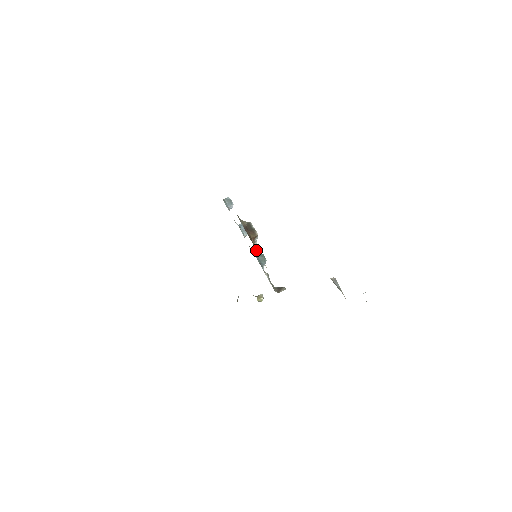
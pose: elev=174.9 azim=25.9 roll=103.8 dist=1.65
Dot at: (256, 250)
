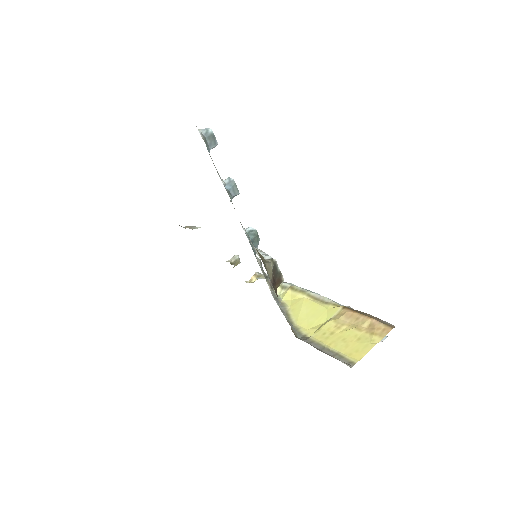
Dot at: occluded
